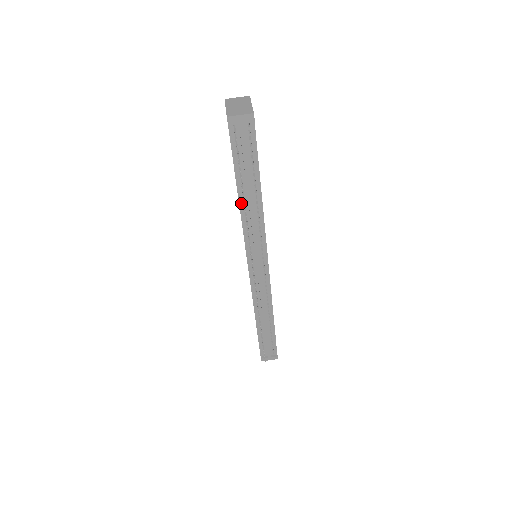
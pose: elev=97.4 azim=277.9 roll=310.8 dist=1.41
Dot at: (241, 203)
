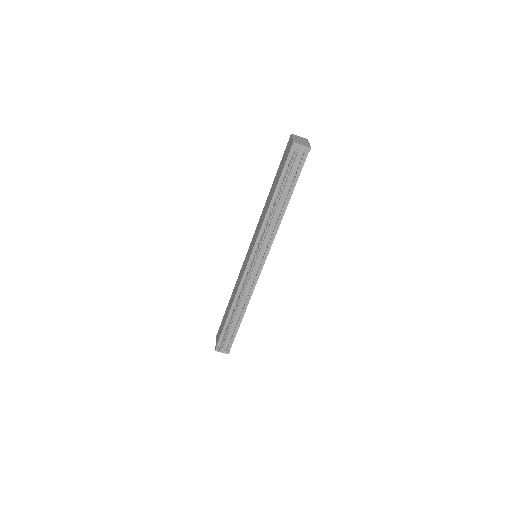
Dot at: (270, 207)
